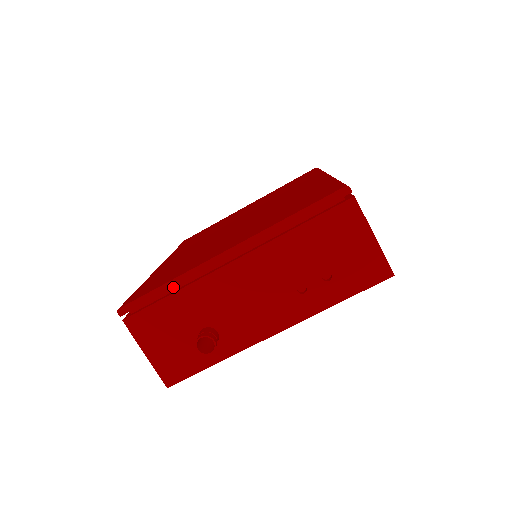
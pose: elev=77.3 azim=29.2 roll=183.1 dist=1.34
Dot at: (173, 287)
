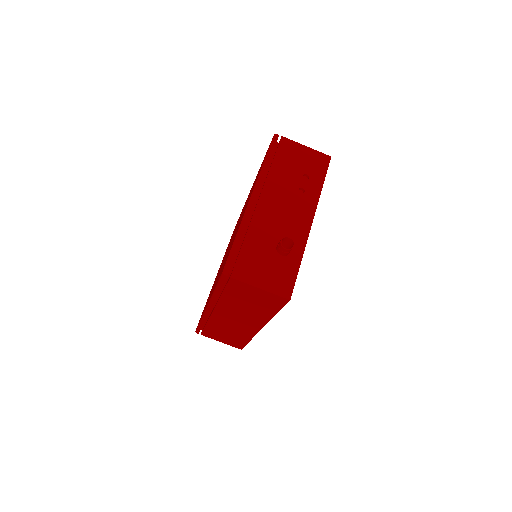
Dot at: (241, 236)
